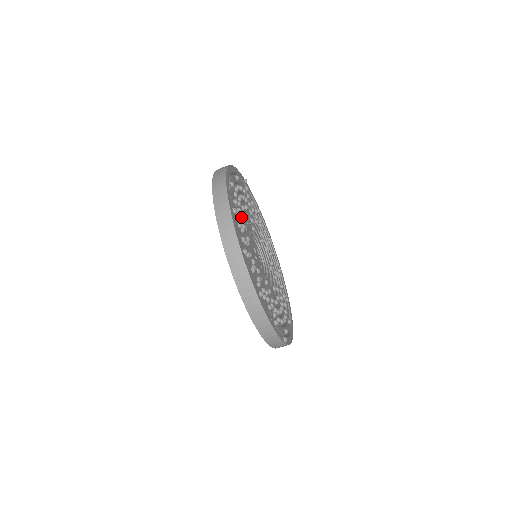
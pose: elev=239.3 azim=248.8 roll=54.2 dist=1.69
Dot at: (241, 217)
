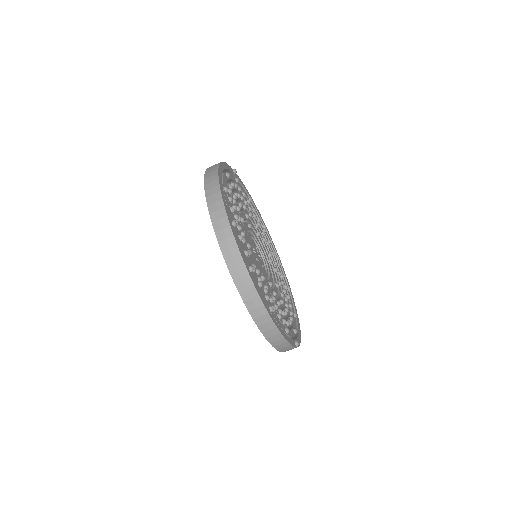
Dot at: (240, 226)
